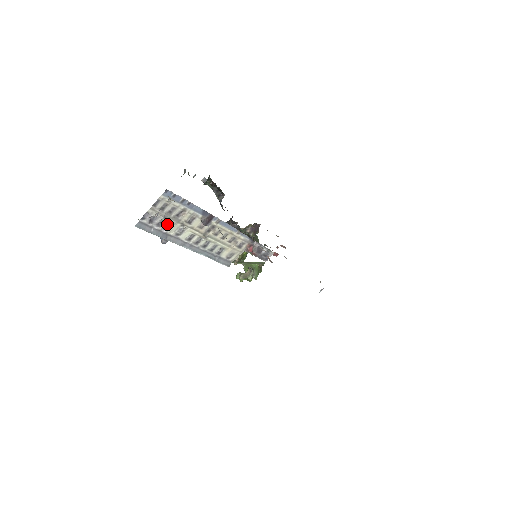
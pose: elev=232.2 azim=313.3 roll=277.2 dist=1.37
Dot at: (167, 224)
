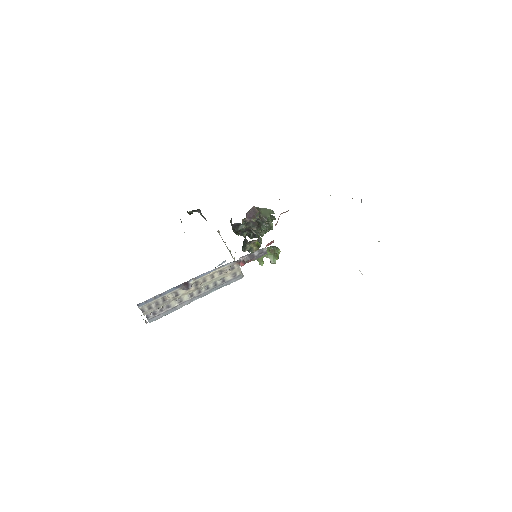
Dot at: (166, 306)
